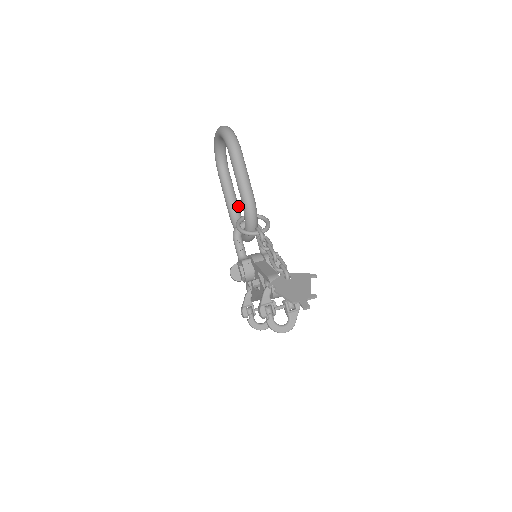
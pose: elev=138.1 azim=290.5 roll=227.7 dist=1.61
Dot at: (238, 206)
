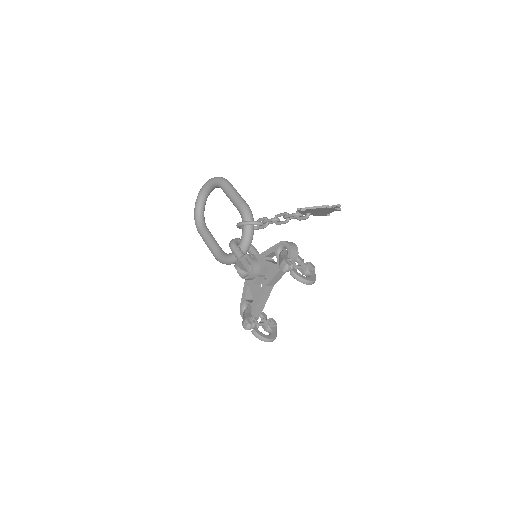
Dot at: occluded
